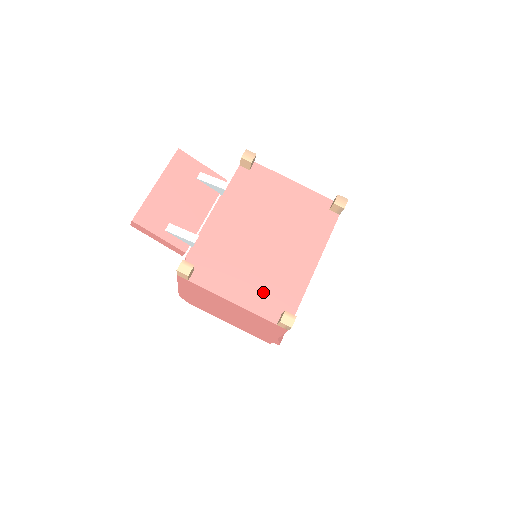
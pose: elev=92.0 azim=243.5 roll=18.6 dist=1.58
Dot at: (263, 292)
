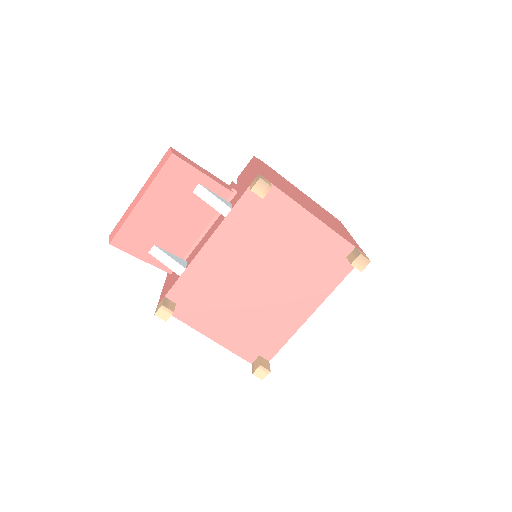
Dot at: (245, 334)
